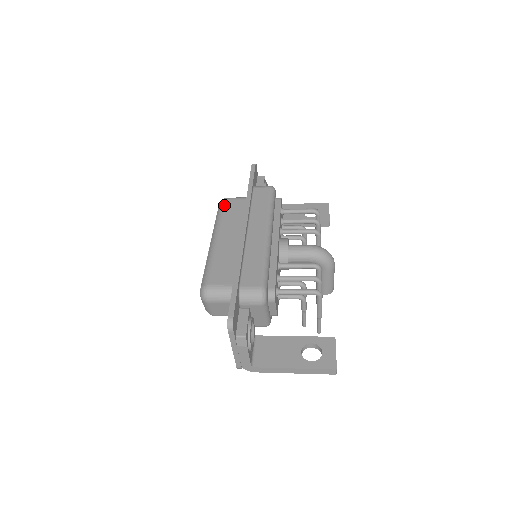
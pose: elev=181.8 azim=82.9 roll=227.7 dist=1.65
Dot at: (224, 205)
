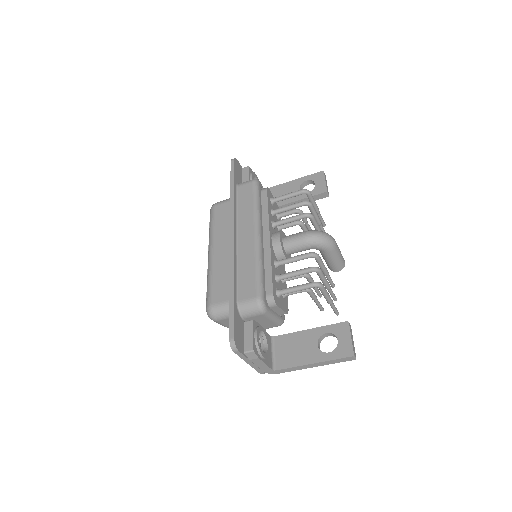
Dot at: (214, 213)
